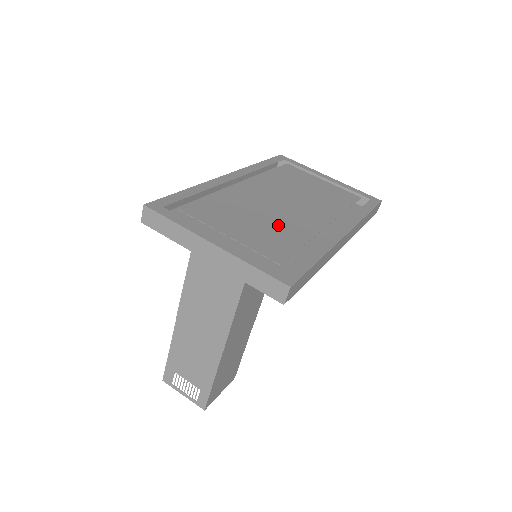
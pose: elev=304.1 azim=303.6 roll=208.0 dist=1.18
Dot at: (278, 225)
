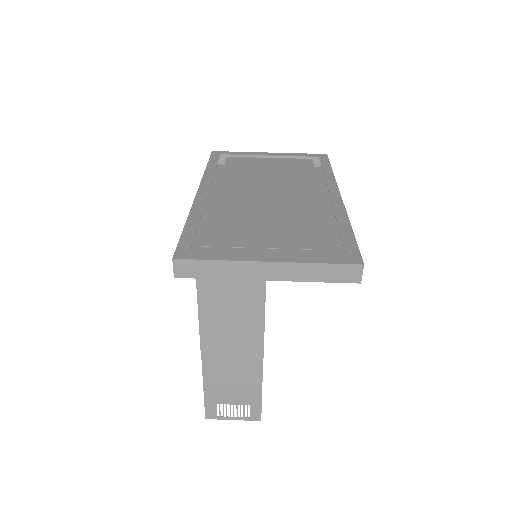
Dot at: (290, 216)
